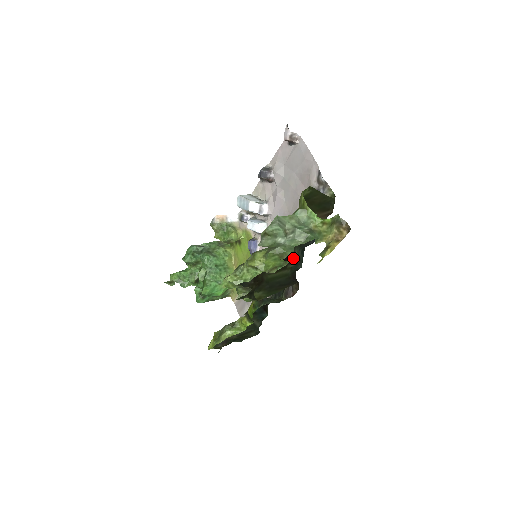
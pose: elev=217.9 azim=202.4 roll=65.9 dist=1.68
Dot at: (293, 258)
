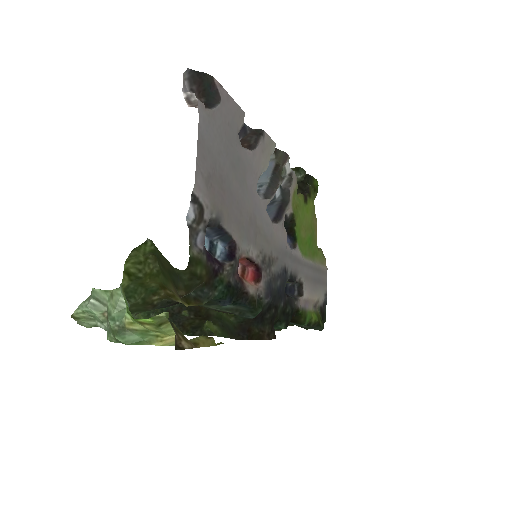
Dot at: (218, 310)
